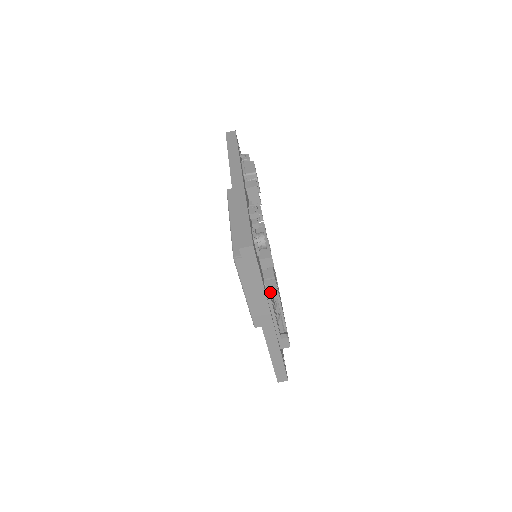
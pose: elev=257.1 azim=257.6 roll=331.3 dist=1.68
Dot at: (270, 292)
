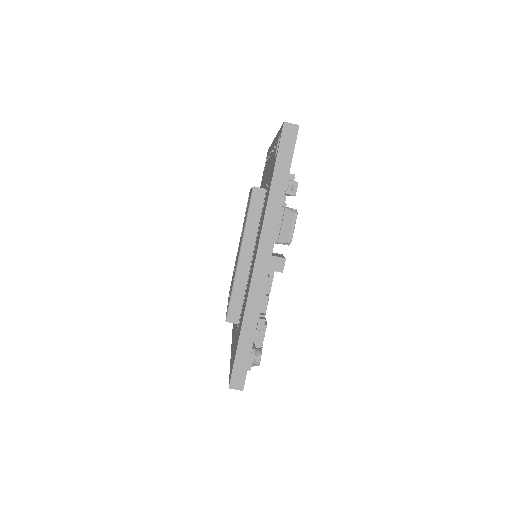
Dot at: occluded
